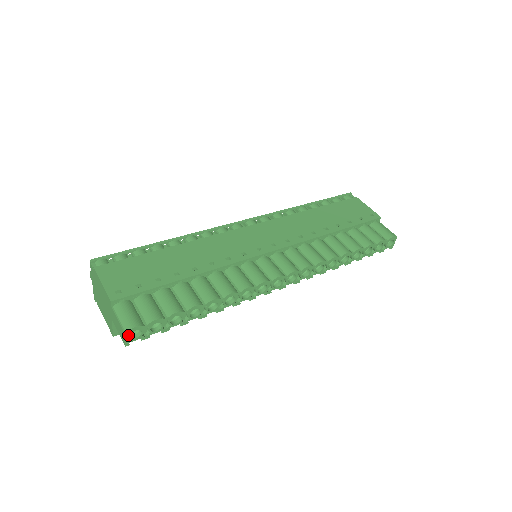
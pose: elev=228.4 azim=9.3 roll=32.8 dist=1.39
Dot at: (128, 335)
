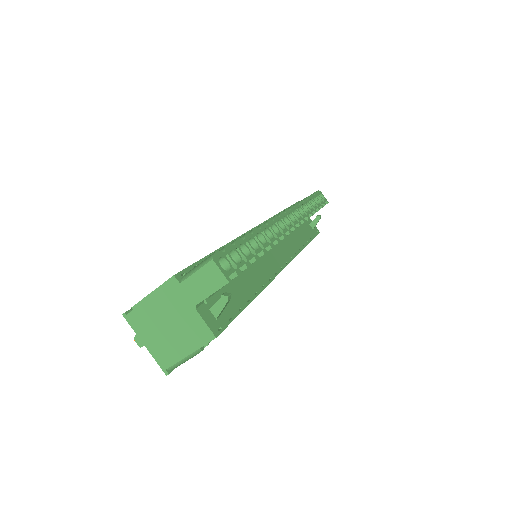
Dot at: (218, 264)
